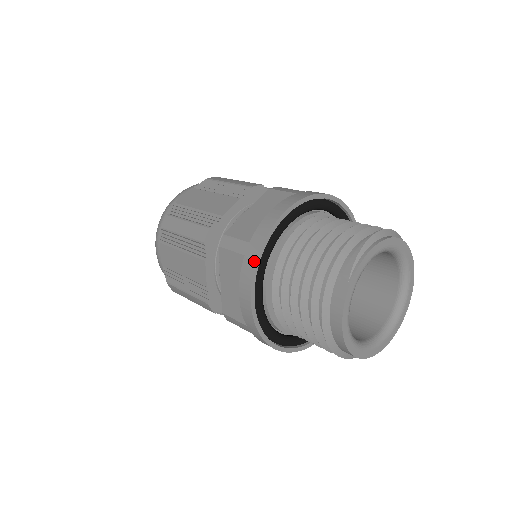
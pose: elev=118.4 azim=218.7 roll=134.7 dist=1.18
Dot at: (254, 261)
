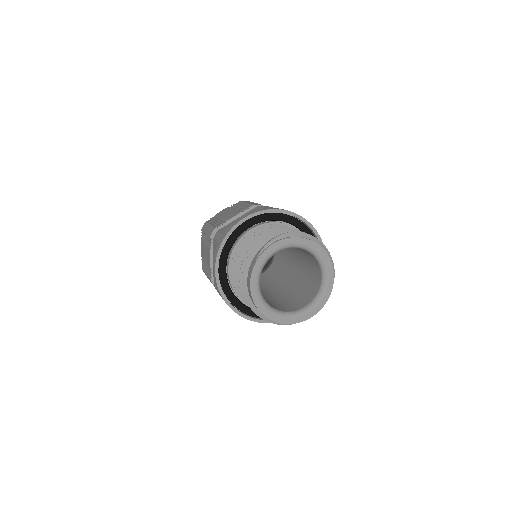
Dot at: (220, 245)
